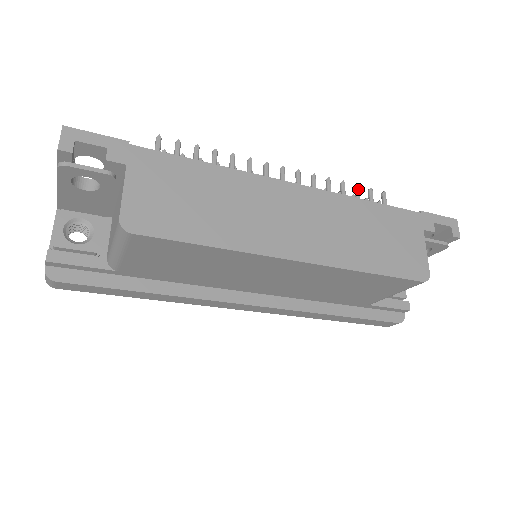
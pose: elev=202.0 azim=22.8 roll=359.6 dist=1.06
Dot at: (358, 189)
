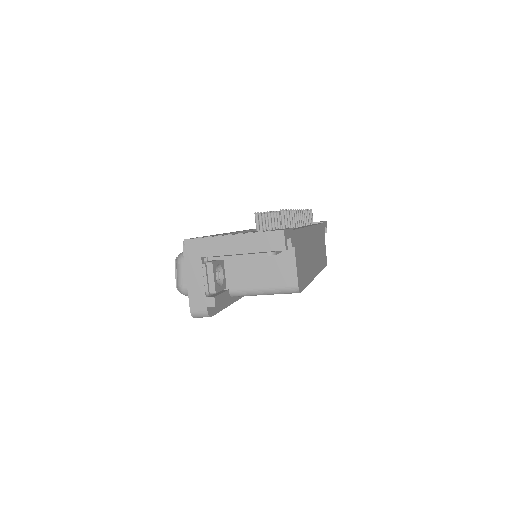
Dot at: (309, 213)
